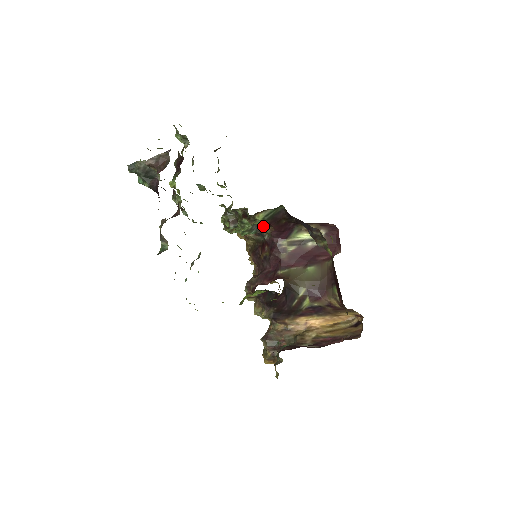
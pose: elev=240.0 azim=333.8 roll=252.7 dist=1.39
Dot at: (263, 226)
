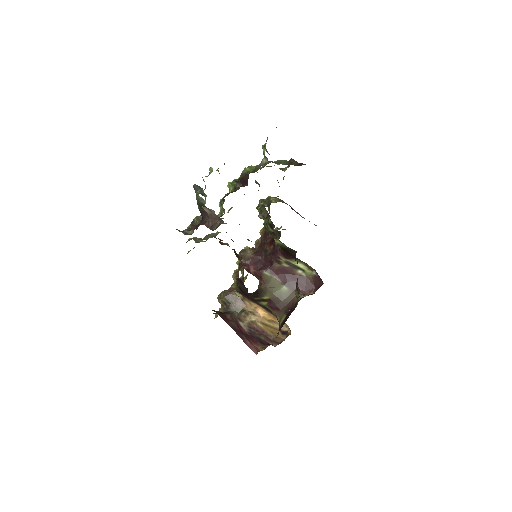
Dot at: occluded
